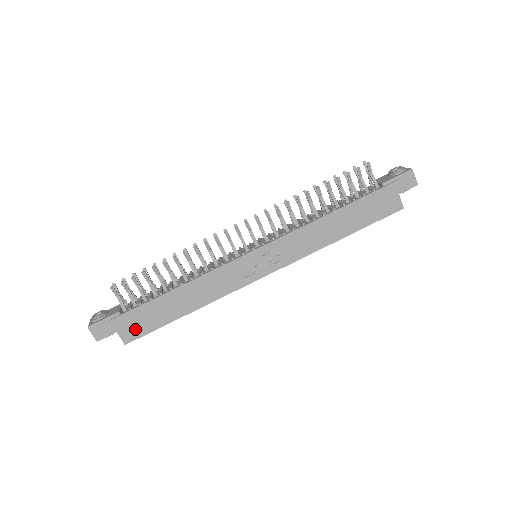
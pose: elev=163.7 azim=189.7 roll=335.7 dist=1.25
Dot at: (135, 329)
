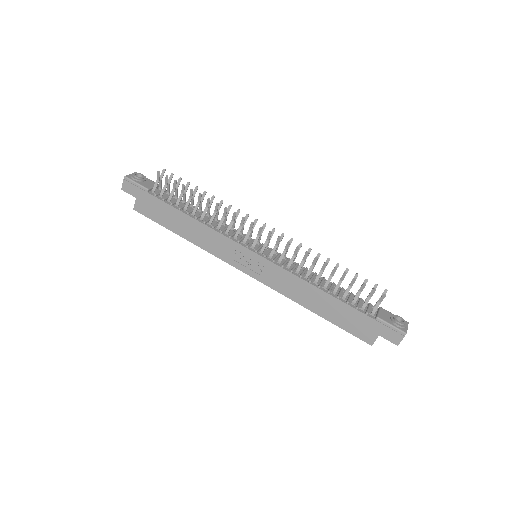
Dot at: (147, 208)
